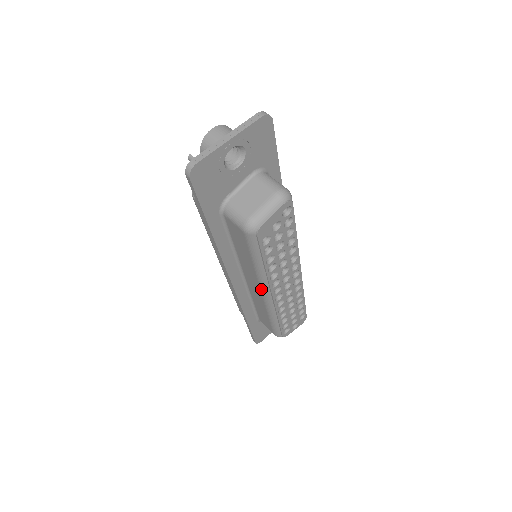
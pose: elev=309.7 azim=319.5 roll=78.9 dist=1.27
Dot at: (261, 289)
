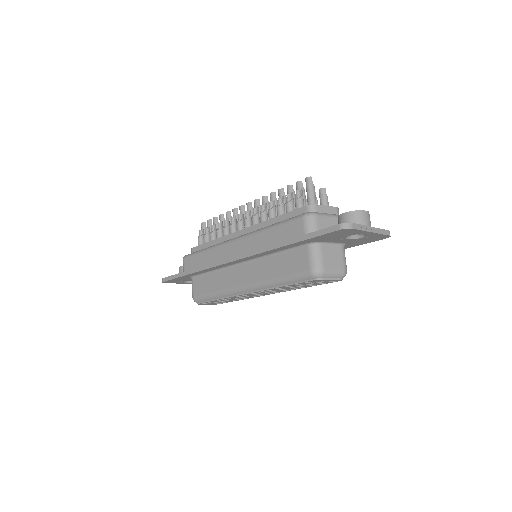
Dot at: (249, 285)
